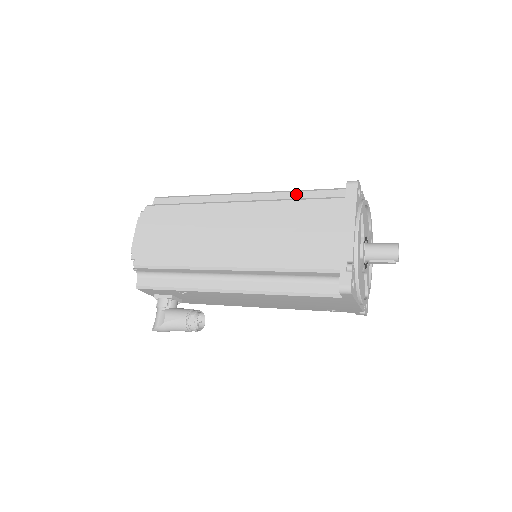
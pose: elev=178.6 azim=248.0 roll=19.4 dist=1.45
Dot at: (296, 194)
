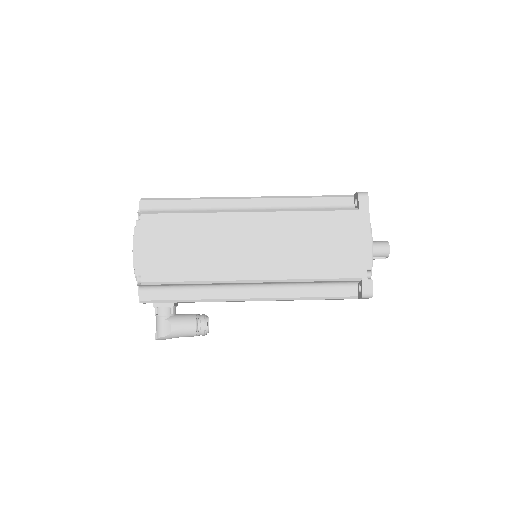
Dot at: (304, 200)
